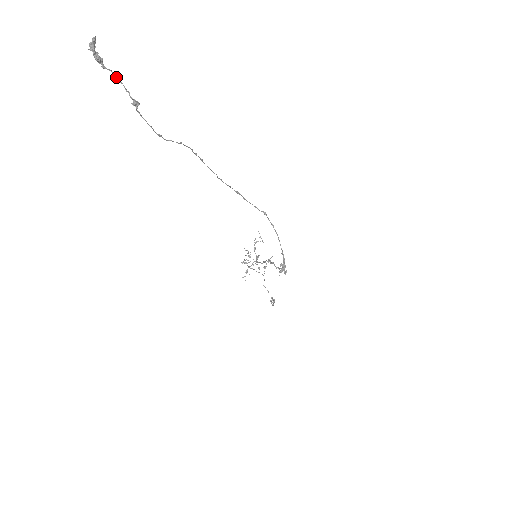
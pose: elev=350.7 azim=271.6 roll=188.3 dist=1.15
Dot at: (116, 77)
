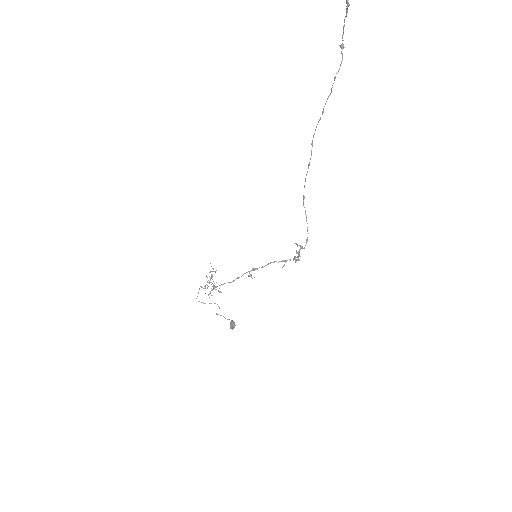
Dot at: occluded
